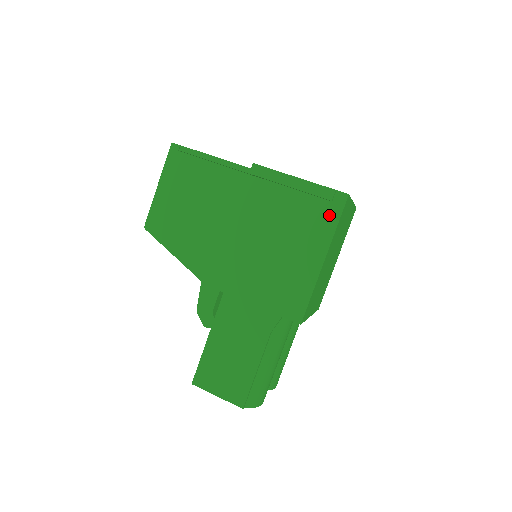
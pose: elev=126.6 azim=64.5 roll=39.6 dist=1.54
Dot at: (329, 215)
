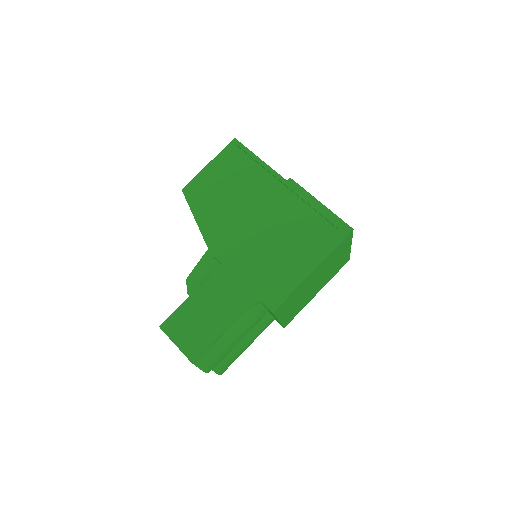
Dot at: (332, 238)
